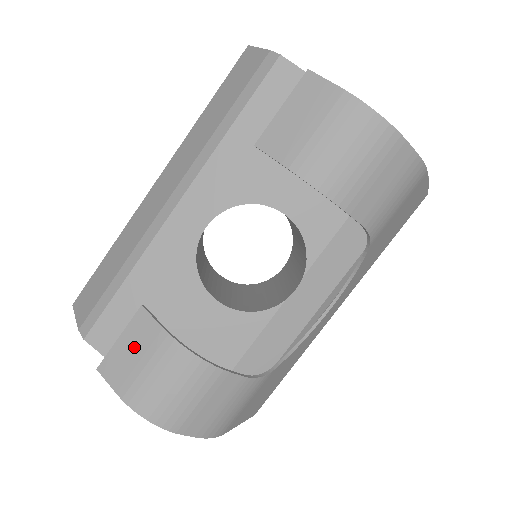
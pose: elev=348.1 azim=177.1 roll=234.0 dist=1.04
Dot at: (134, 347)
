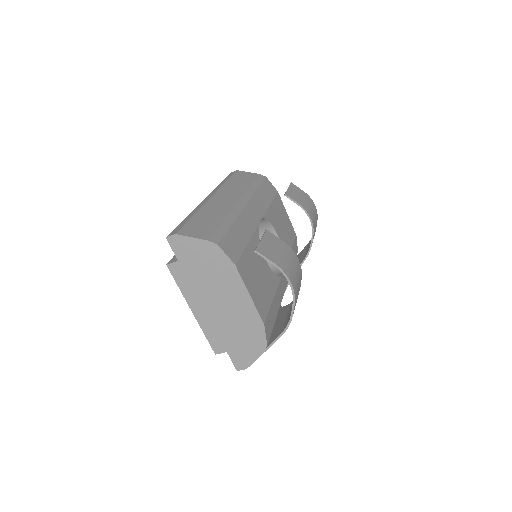
Dot at: (273, 245)
